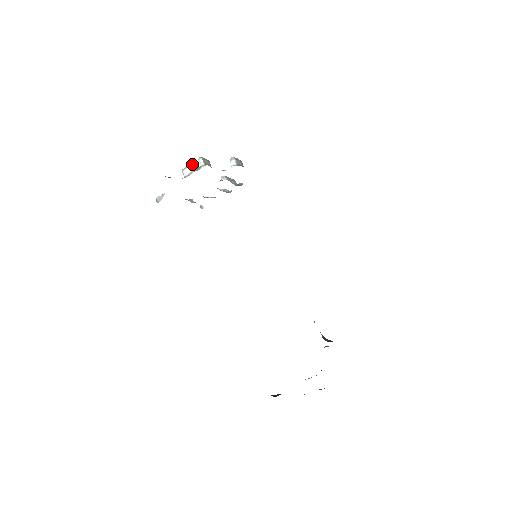
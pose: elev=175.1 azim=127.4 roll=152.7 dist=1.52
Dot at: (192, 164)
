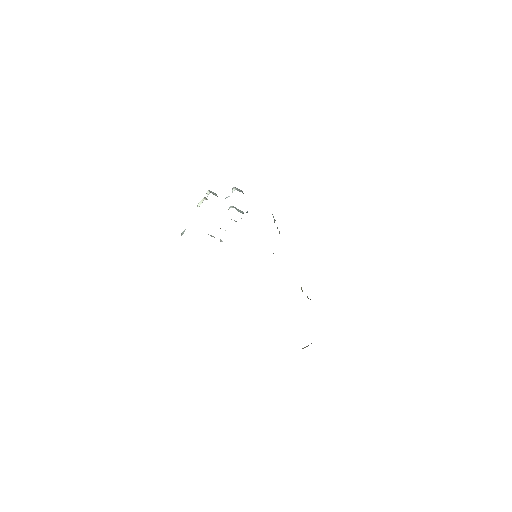
Dot at: (203, 198)
